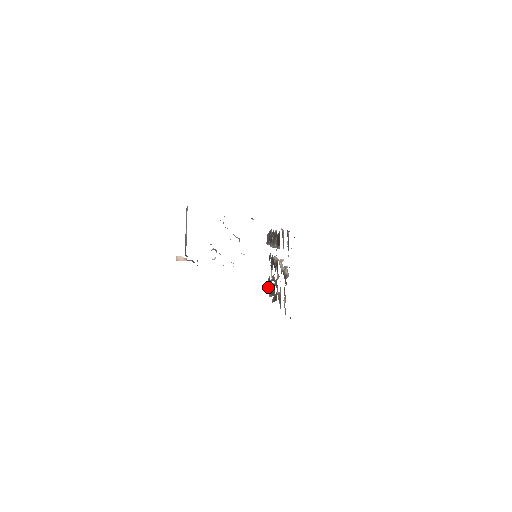
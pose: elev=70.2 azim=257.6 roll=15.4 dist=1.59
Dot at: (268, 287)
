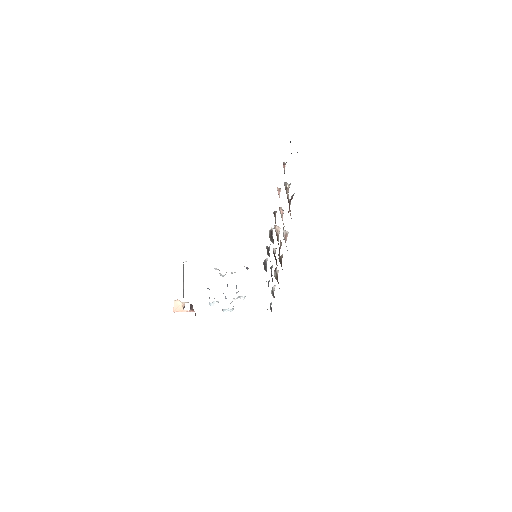
Dot at: (272, 291)
